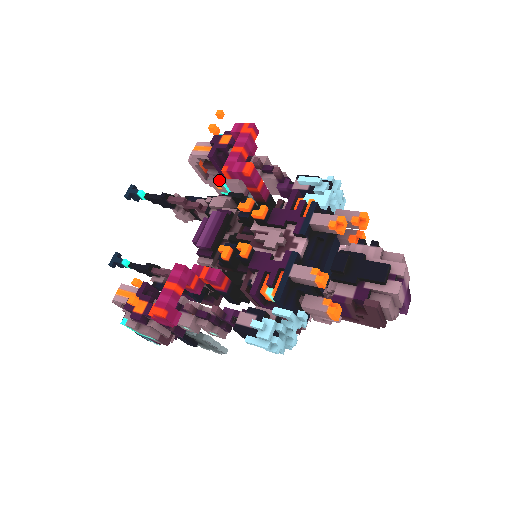
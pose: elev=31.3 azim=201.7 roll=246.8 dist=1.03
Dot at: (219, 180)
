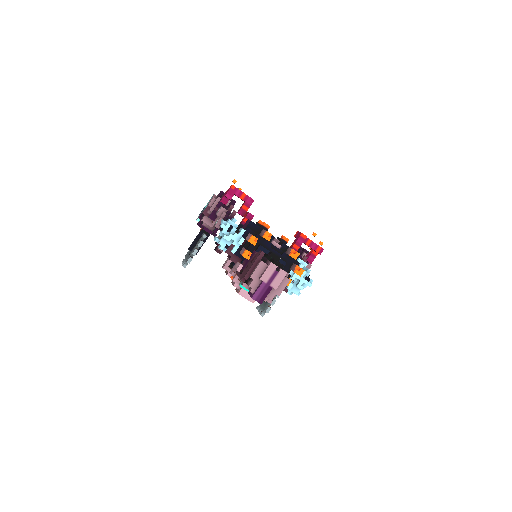
Dot at: occluded
